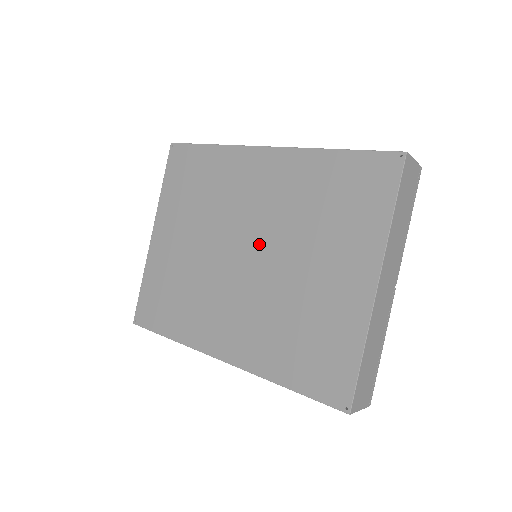
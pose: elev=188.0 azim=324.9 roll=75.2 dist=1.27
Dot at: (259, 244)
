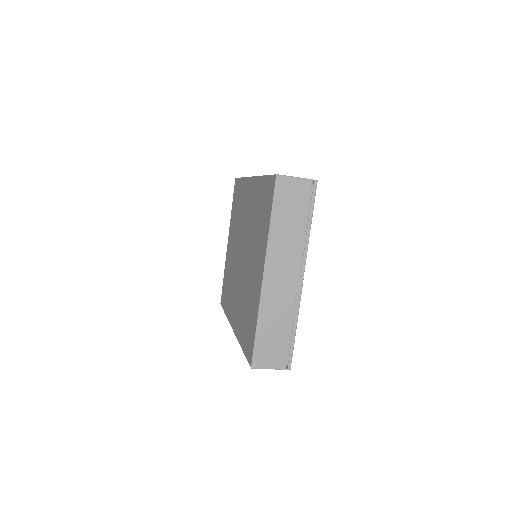
Dot at: (244, 247)
